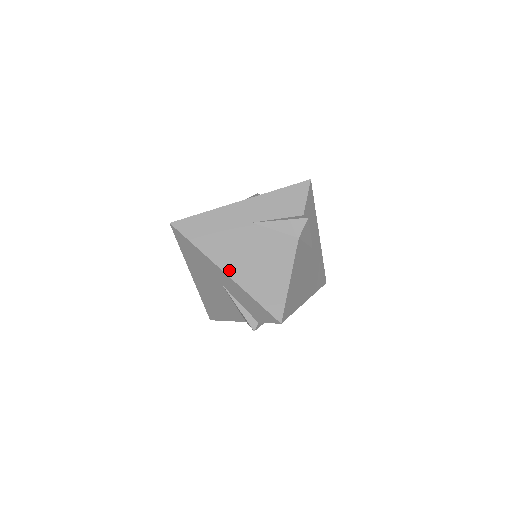
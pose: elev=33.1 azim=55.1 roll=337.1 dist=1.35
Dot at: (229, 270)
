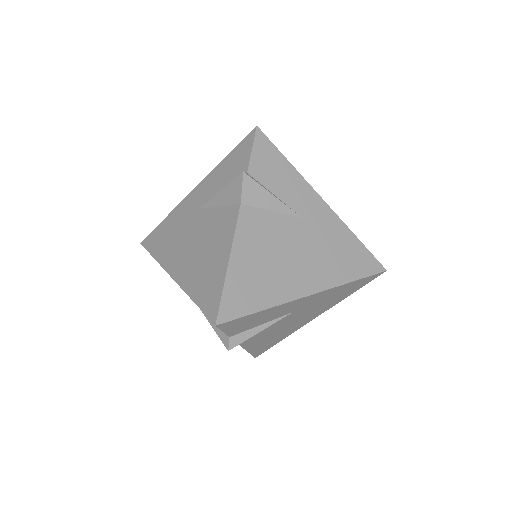
Dot at: occluded
